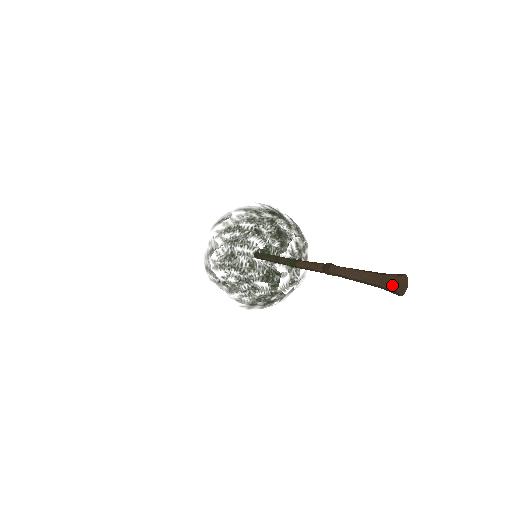
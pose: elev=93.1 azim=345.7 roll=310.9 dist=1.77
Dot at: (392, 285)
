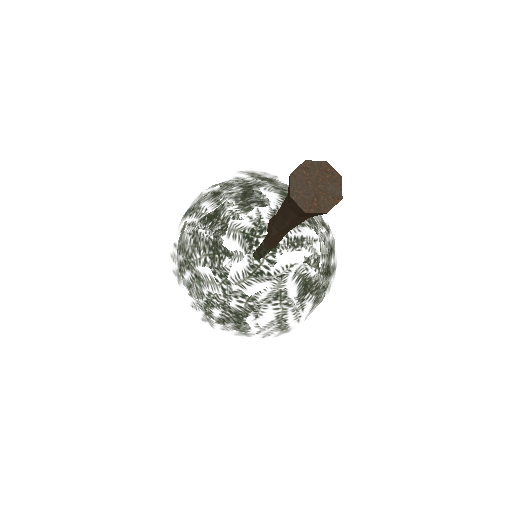
Dot at: occluded
